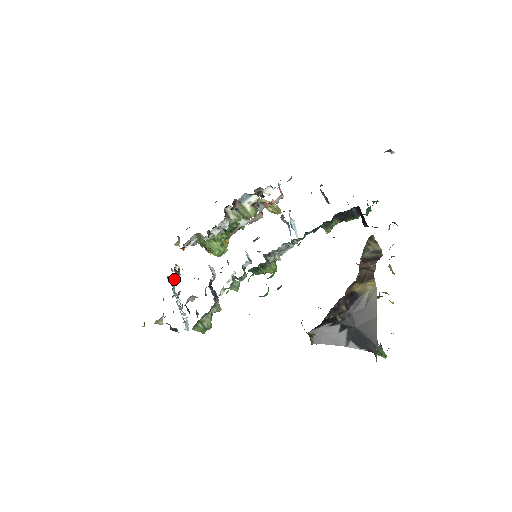
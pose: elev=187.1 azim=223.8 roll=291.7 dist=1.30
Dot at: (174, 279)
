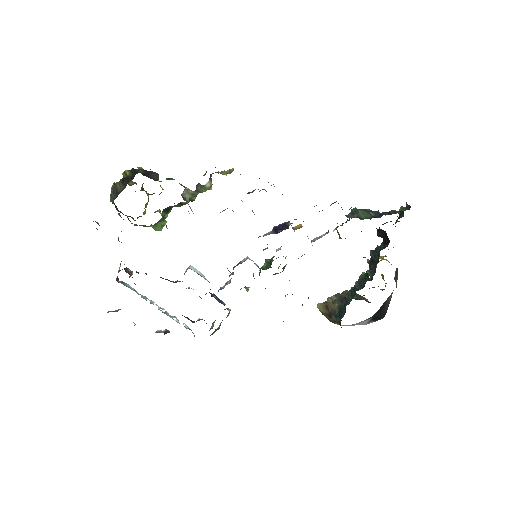
Dot at: occluded
